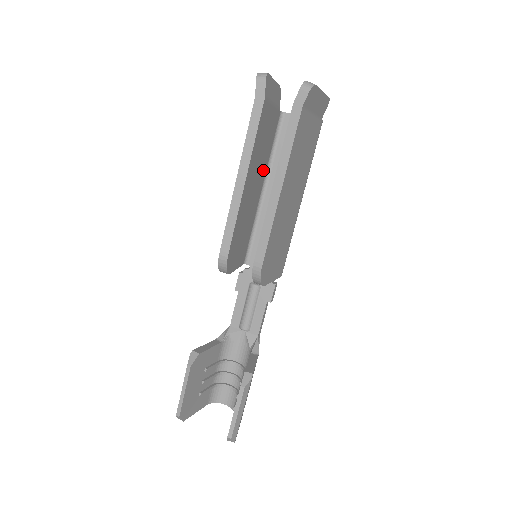
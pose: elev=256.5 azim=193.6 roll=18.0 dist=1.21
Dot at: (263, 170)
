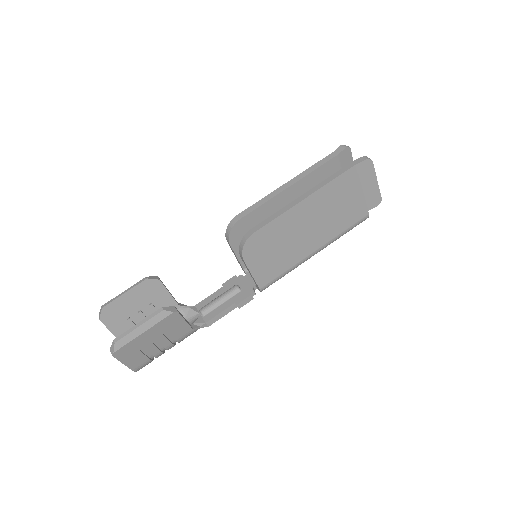
Dot at: occluded
